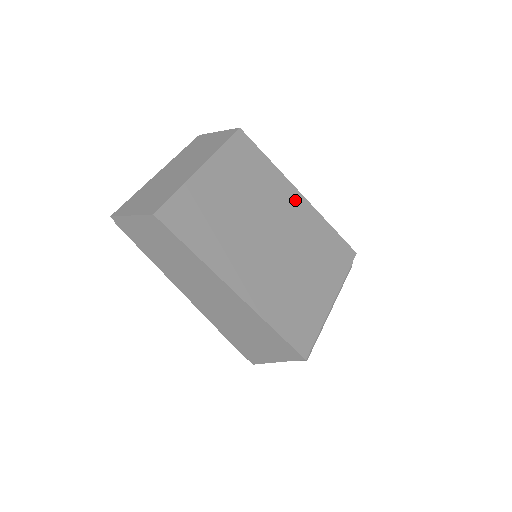
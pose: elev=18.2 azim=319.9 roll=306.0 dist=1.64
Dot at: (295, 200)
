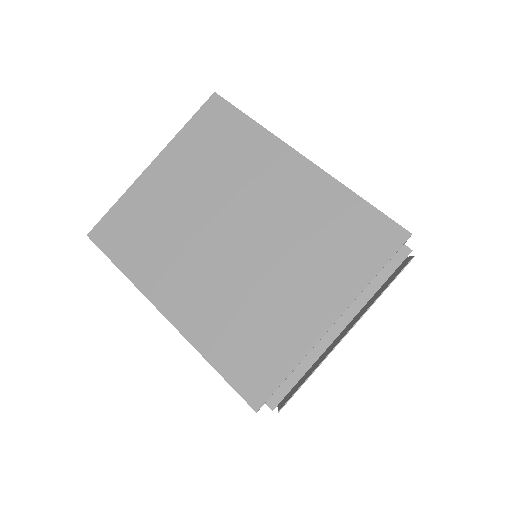
Dot at: (289, 170)
